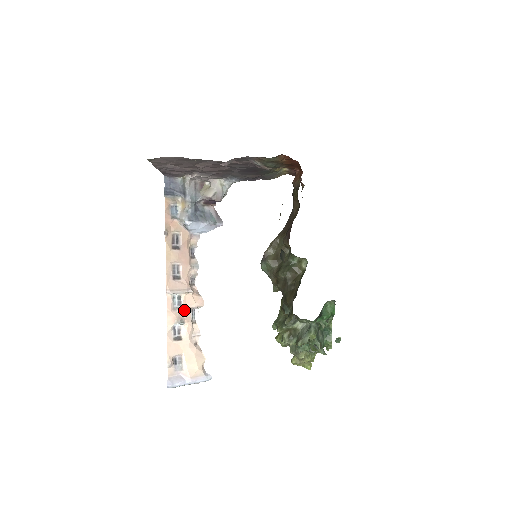
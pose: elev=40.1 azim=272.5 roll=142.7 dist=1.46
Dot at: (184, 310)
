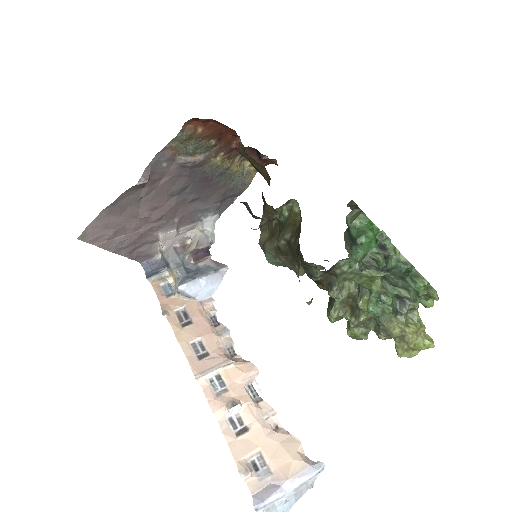
Dot at: (233, 390)
